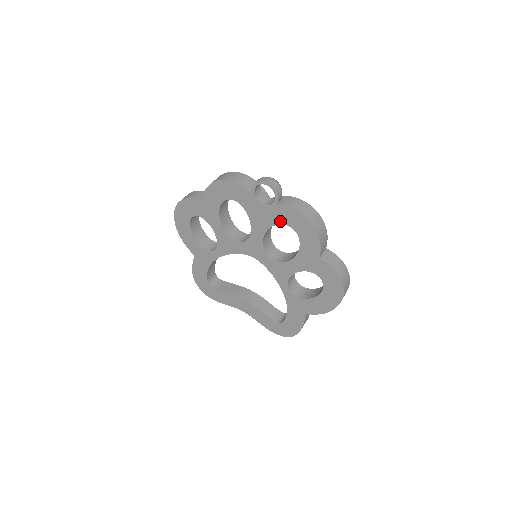
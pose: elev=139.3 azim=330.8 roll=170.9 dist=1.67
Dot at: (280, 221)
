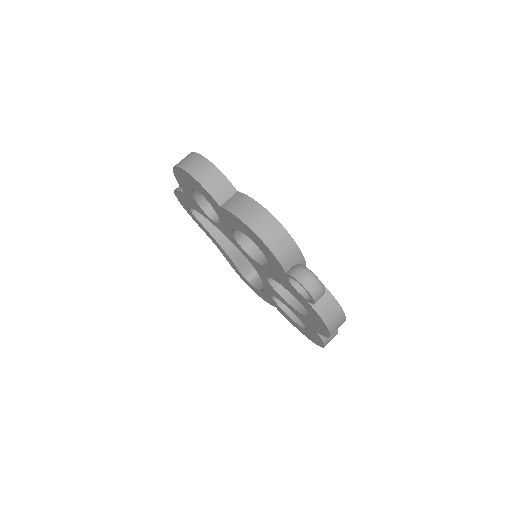
Dot at: (300, 301)
